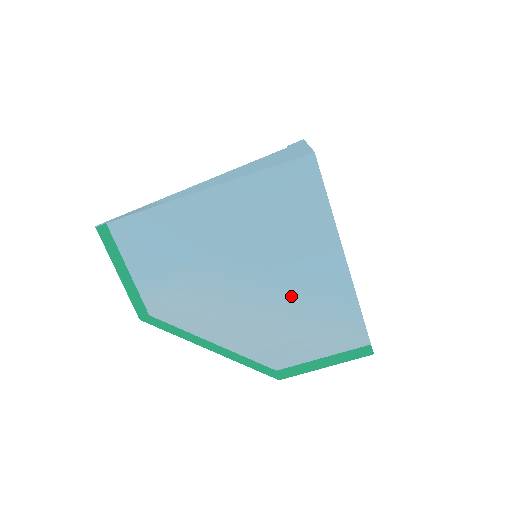
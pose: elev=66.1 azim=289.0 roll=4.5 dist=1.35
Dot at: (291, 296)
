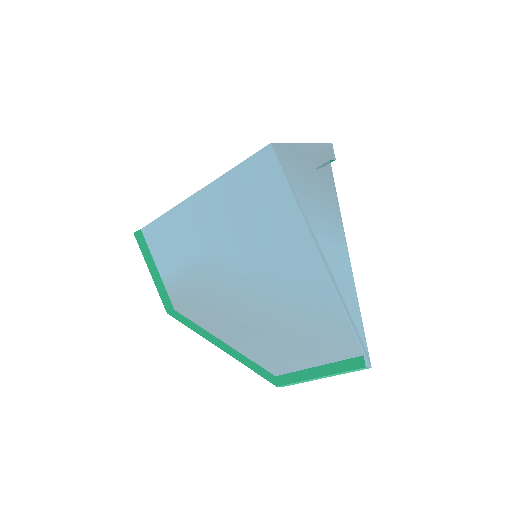
Dot at: (275, 294)
